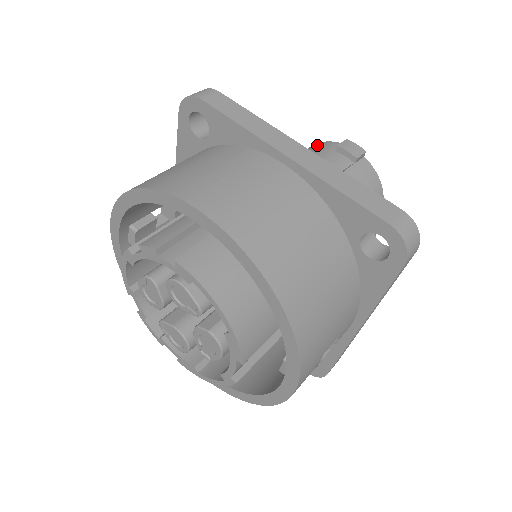
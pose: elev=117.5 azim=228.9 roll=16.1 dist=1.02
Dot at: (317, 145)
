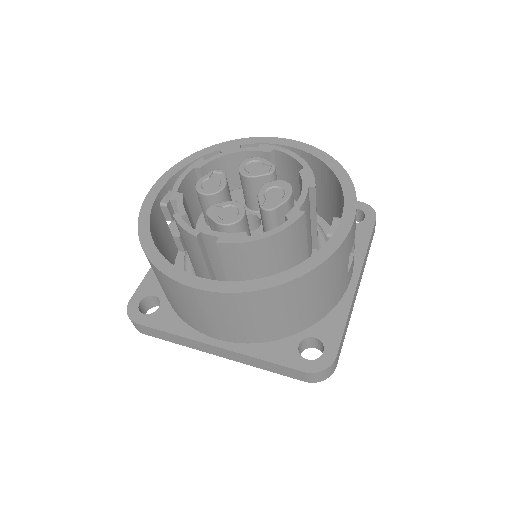
Dot at: occluded
